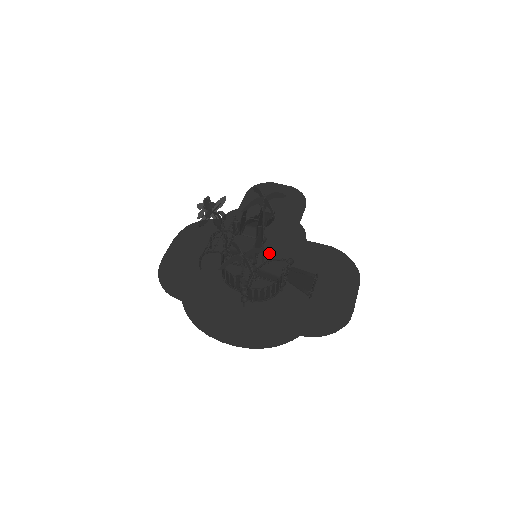
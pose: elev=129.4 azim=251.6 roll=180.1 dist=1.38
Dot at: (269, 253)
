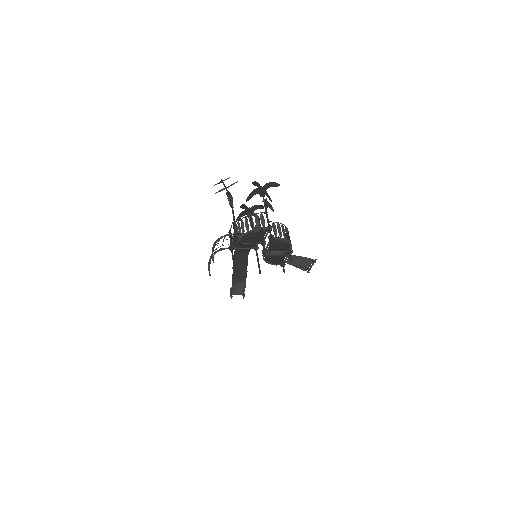
Dot at: occluded
